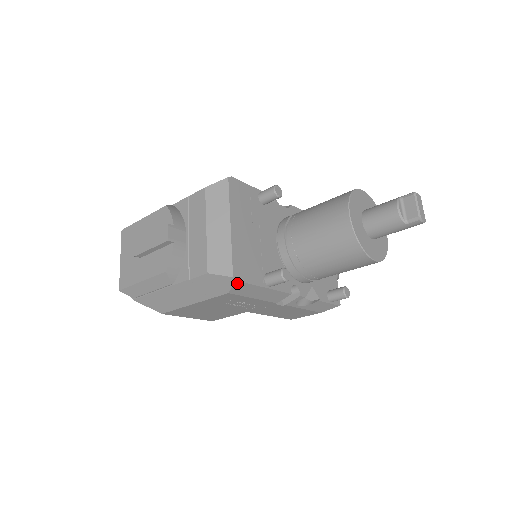
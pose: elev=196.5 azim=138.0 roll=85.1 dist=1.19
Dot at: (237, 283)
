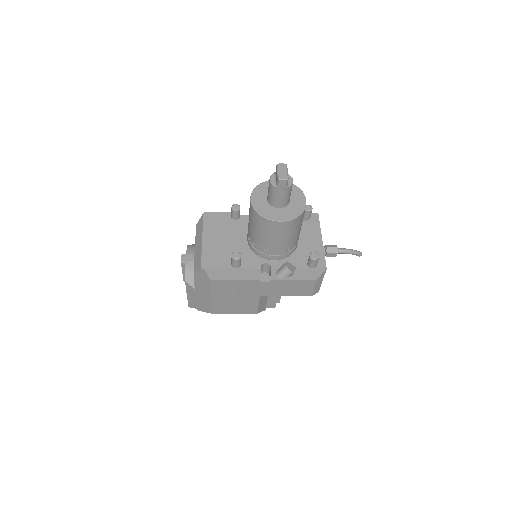
Dot at: (207, 271)
